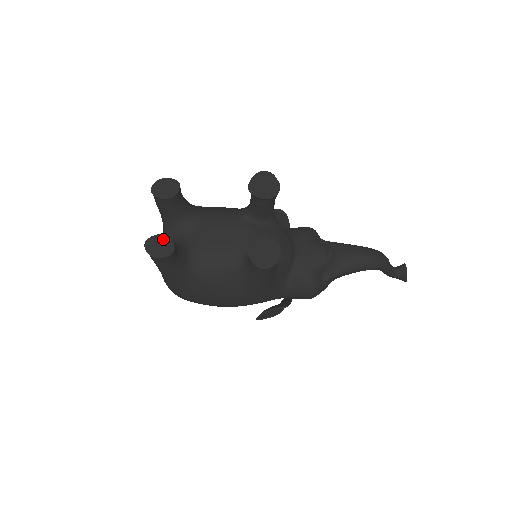
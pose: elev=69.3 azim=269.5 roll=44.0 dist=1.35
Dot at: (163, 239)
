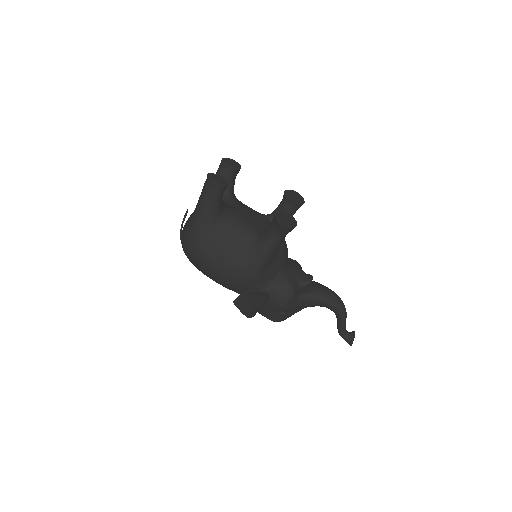
Dot at: (222, 178)
